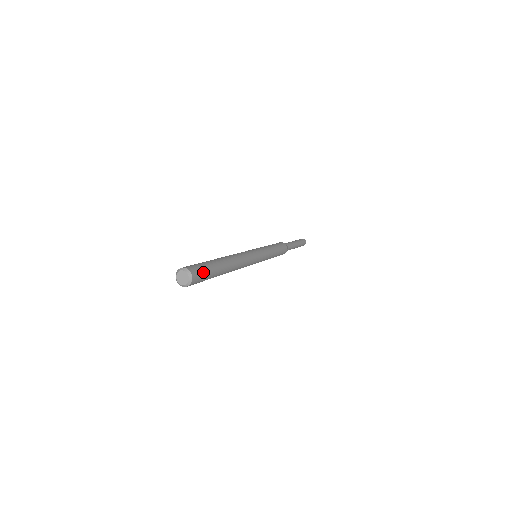
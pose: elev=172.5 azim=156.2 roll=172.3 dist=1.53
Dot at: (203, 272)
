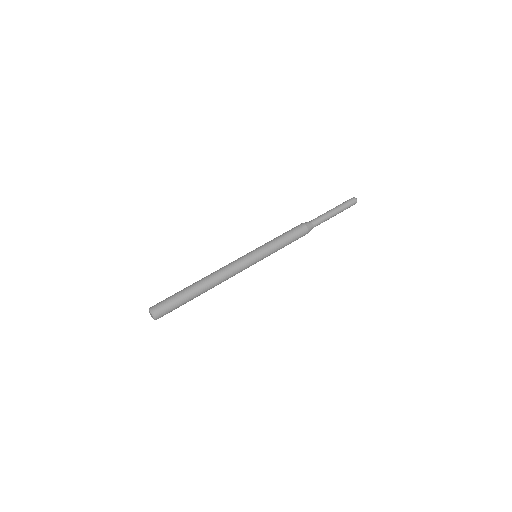
Dot at: (170, 311)
